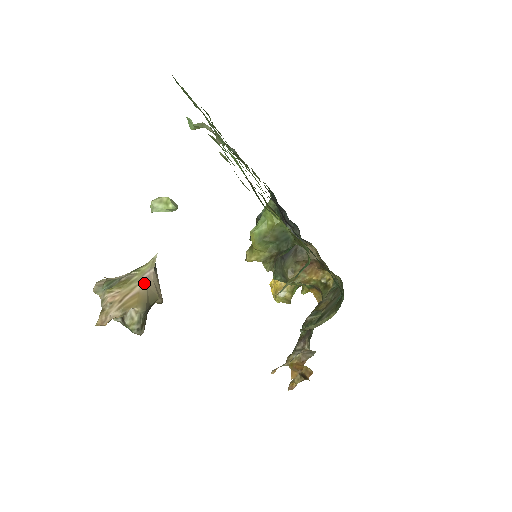
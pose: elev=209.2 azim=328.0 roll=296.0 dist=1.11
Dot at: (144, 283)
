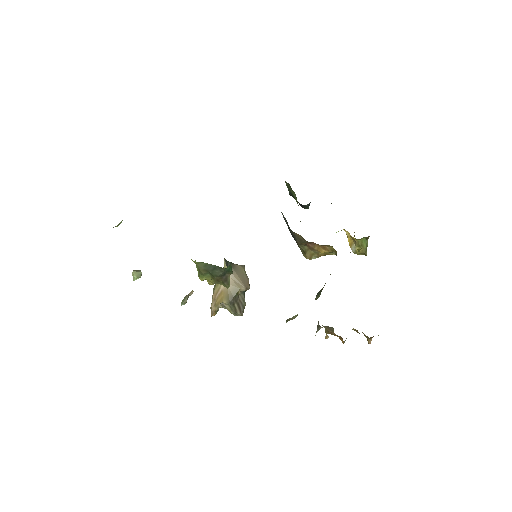
Dot at: occluded
